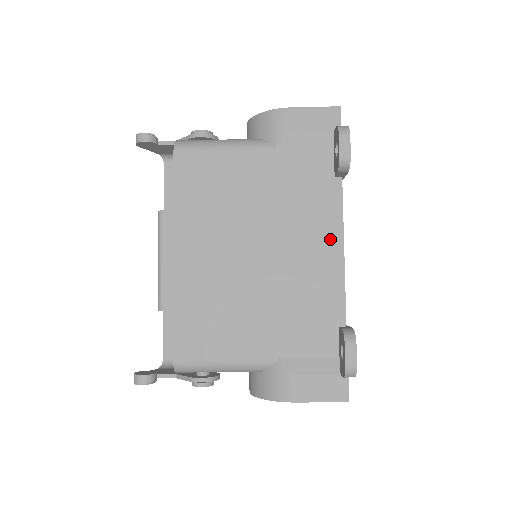
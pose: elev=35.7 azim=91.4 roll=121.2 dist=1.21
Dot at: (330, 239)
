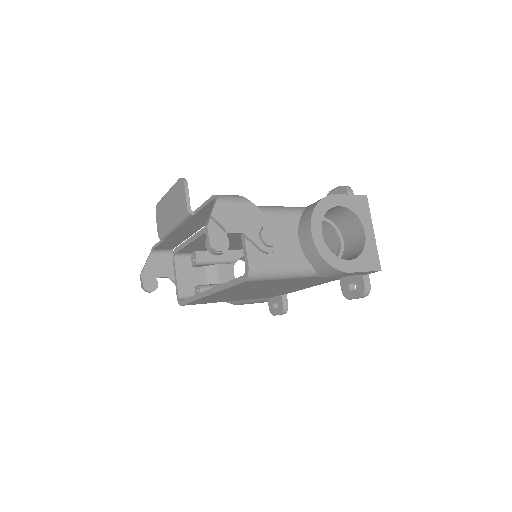
Dot at: (309, 286)
